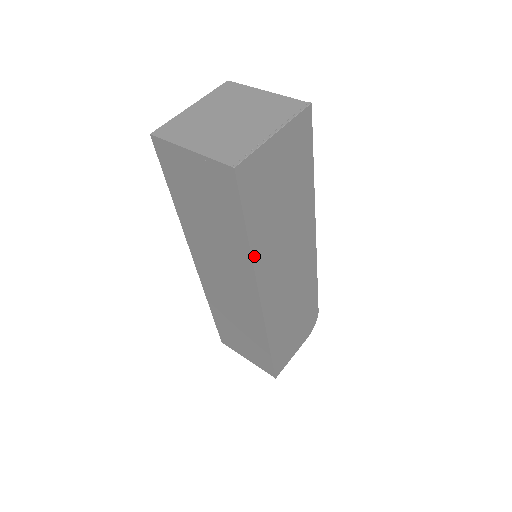
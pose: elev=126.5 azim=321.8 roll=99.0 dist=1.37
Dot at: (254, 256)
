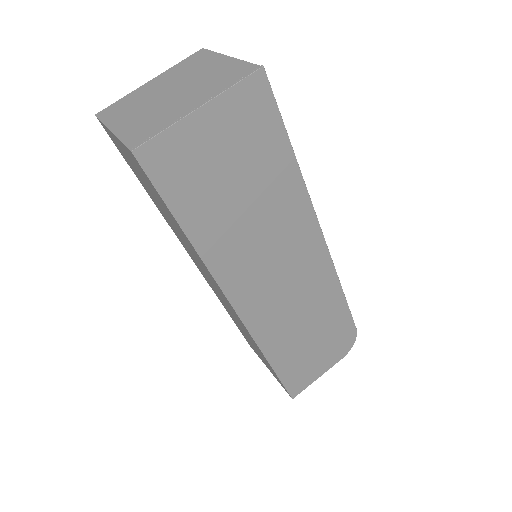
Dot at: (206, 257)
